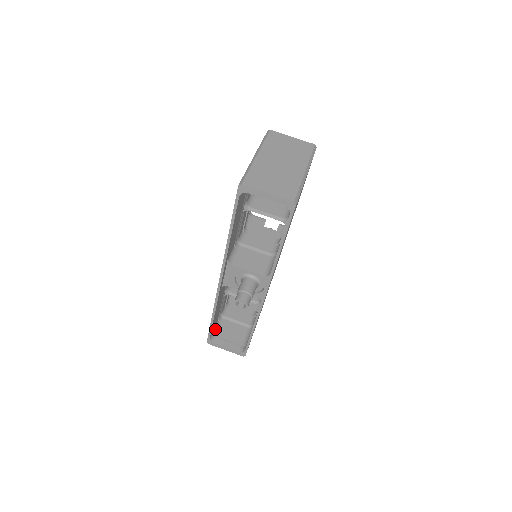
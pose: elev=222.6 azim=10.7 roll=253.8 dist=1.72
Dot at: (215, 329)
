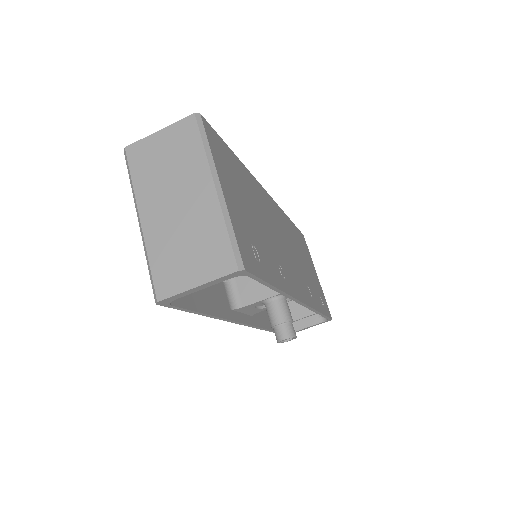
Dot at: occluded
